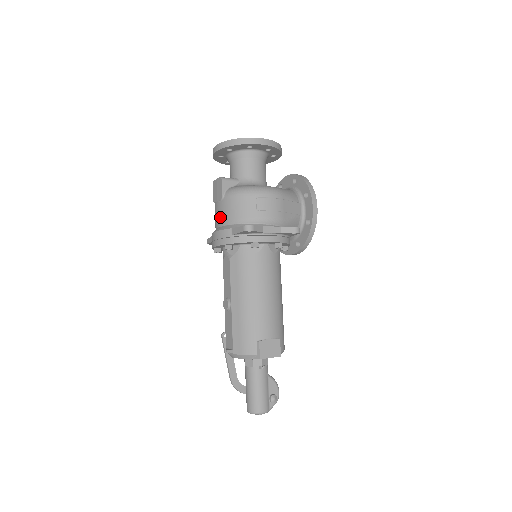
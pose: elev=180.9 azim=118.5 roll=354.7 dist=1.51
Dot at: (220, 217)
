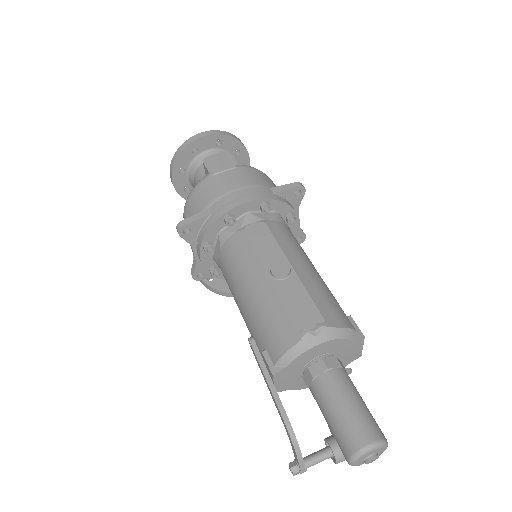
Dot at: (238, 181)
